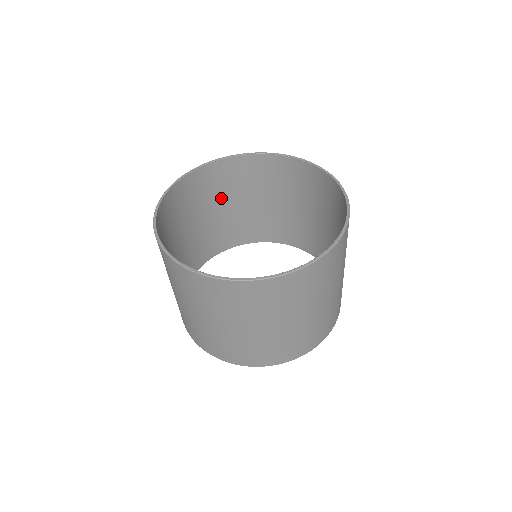
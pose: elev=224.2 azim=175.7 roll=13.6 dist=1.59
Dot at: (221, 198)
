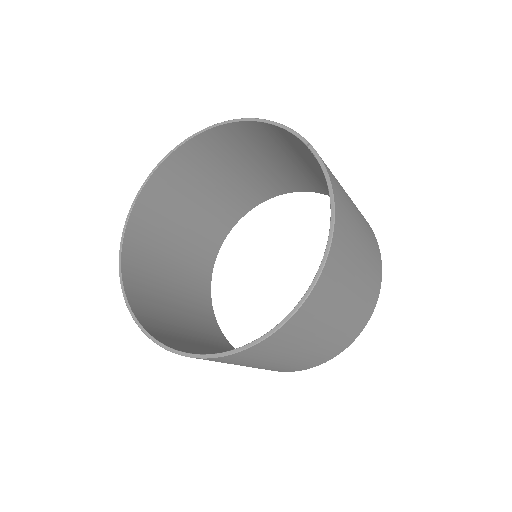
Dot at: (166, 238)
